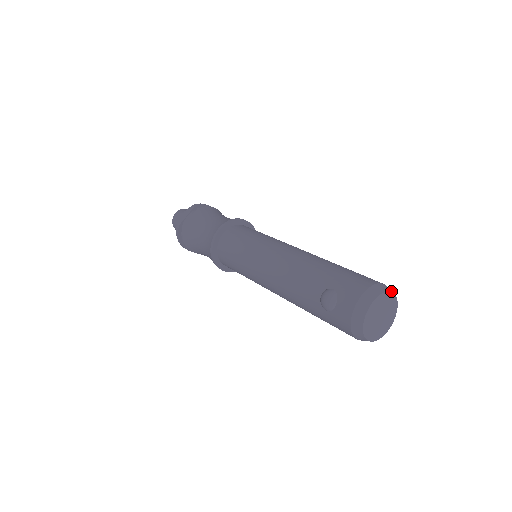
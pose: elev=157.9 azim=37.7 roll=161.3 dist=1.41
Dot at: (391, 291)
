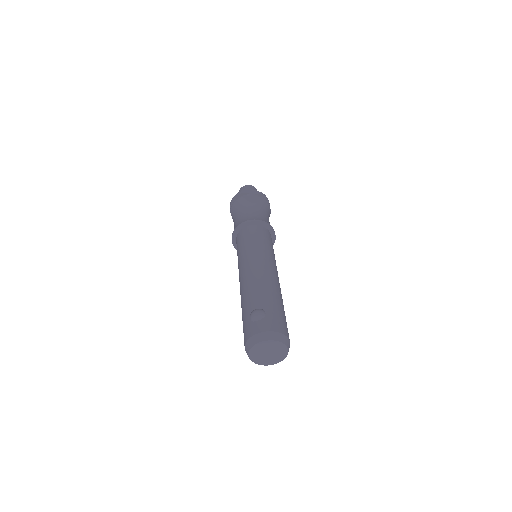
Dot at: (288, 349)
